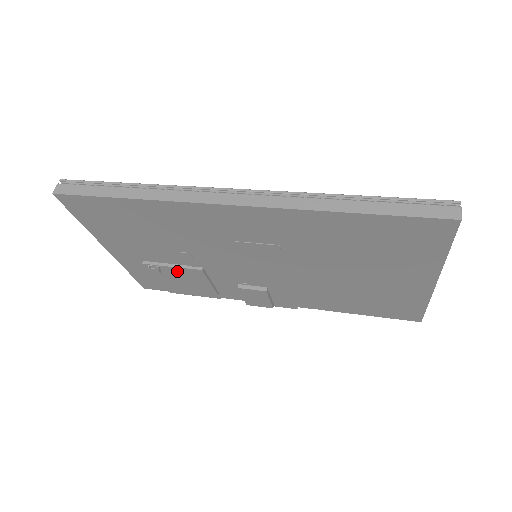
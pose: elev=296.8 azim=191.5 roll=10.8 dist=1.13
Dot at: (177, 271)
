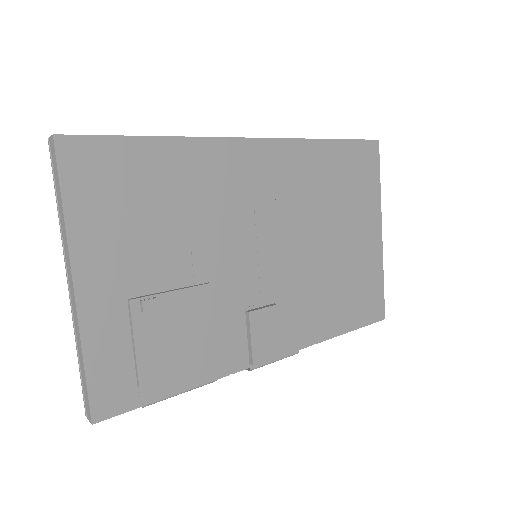
Dot at: (178, 302)
